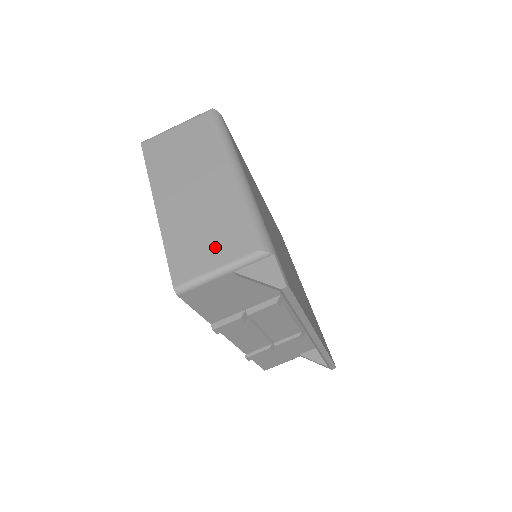
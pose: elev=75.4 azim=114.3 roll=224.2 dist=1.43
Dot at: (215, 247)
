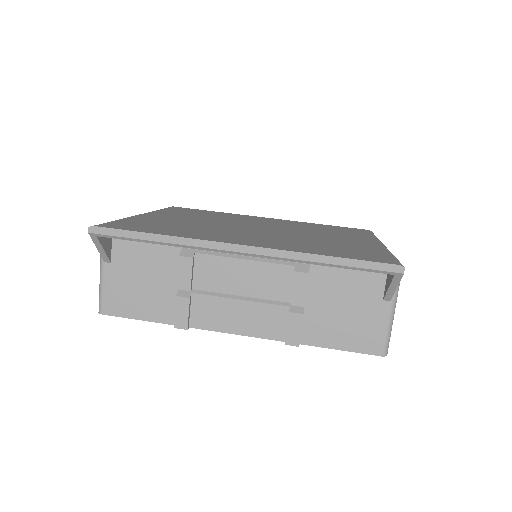
Dot at: occluded
